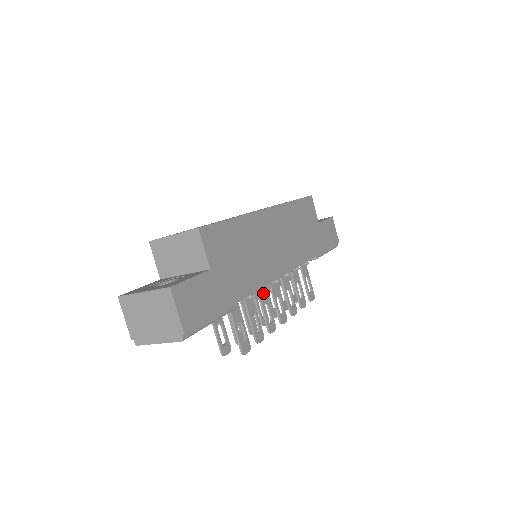
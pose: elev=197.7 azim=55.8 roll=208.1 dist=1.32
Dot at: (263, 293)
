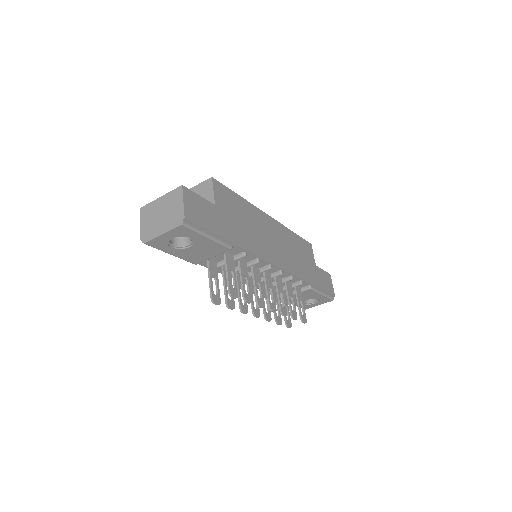
Dot at: (257, 273)
